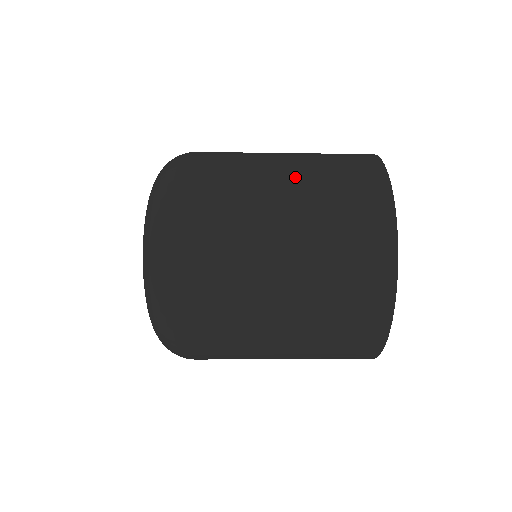
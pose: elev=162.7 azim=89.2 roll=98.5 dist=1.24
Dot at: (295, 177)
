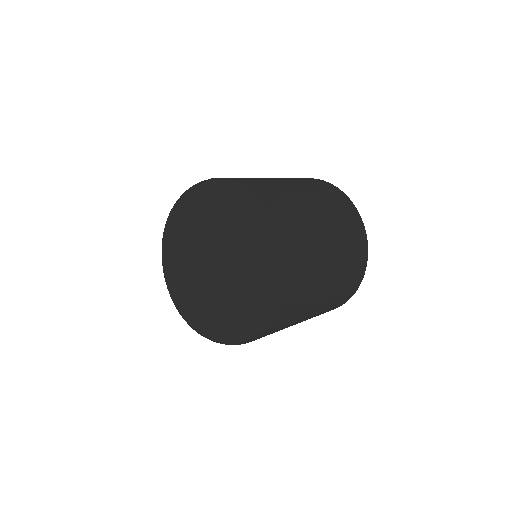
Dot at: (319, 206)
